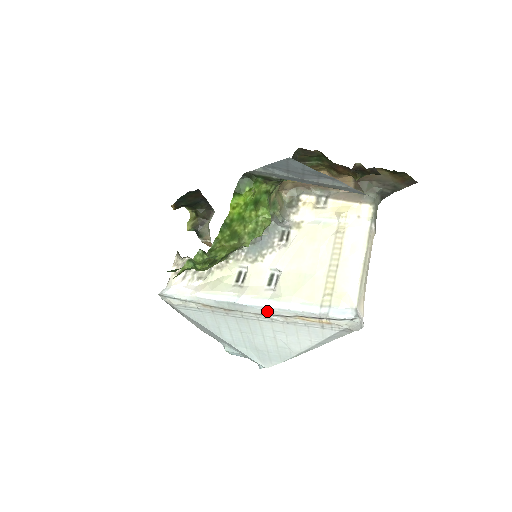
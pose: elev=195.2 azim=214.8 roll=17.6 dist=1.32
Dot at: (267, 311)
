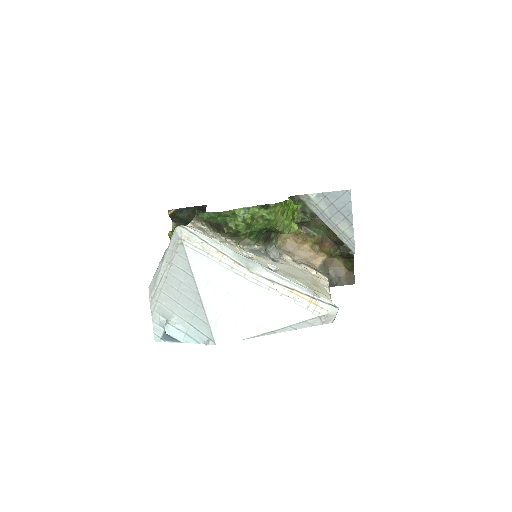
Dot at: (273, 276)
